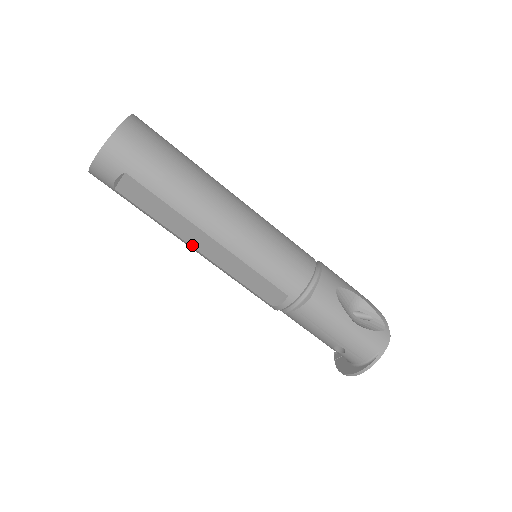
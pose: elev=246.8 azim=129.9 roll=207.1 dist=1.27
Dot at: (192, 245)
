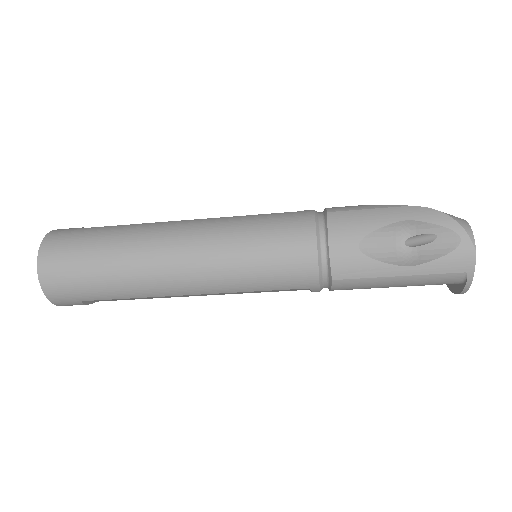
Dot at: occluded
